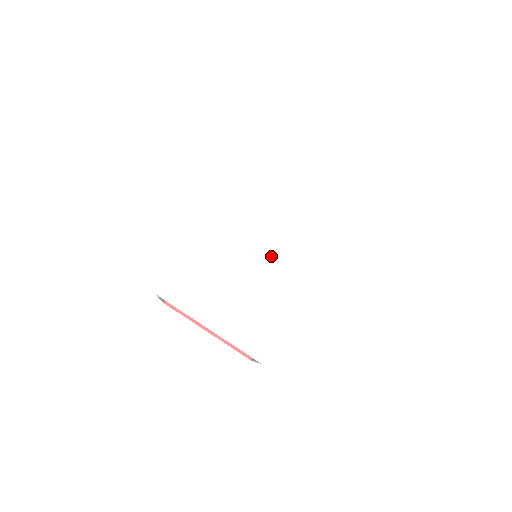
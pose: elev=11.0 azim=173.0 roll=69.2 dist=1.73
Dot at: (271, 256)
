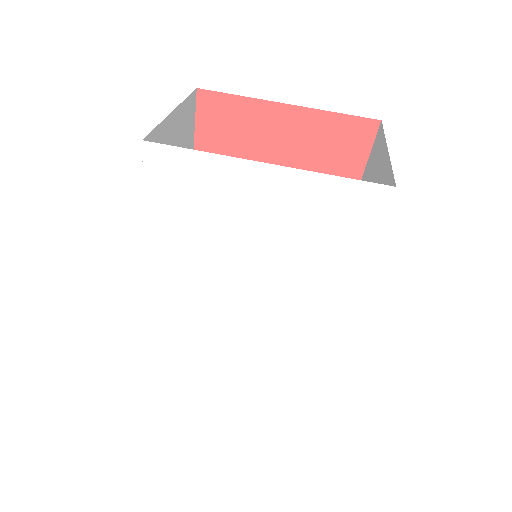
Dot at: (261, 312)
